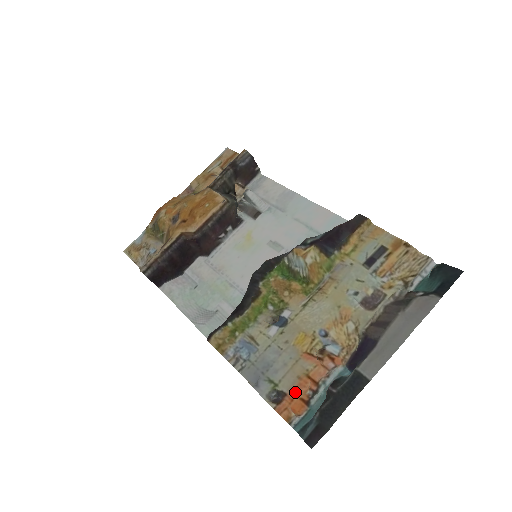
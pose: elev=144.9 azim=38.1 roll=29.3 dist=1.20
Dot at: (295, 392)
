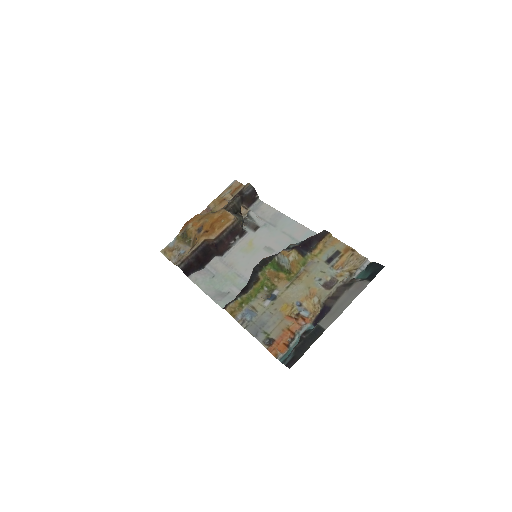
Dot at: (280, 339)
